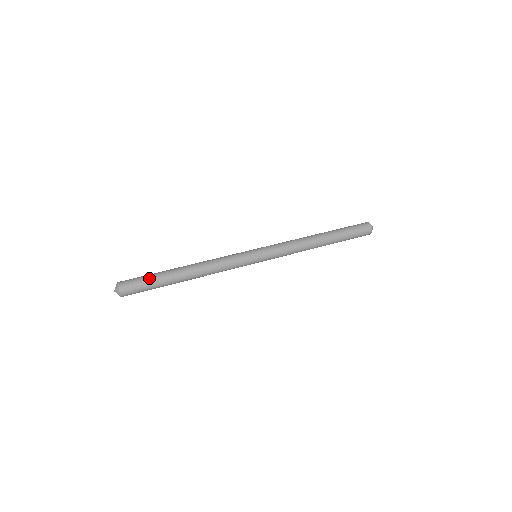
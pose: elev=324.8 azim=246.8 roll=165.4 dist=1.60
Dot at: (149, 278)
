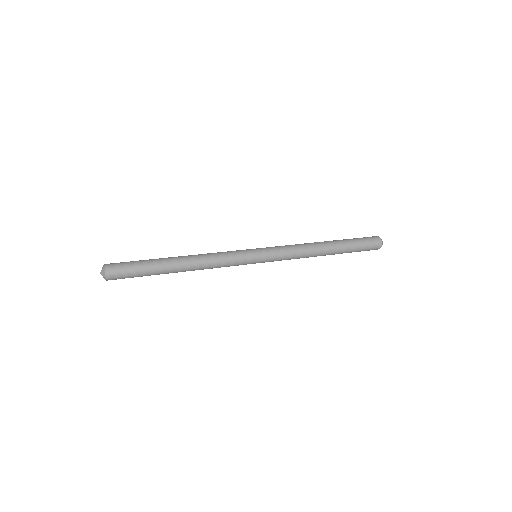
Dot at: (139, 263)
